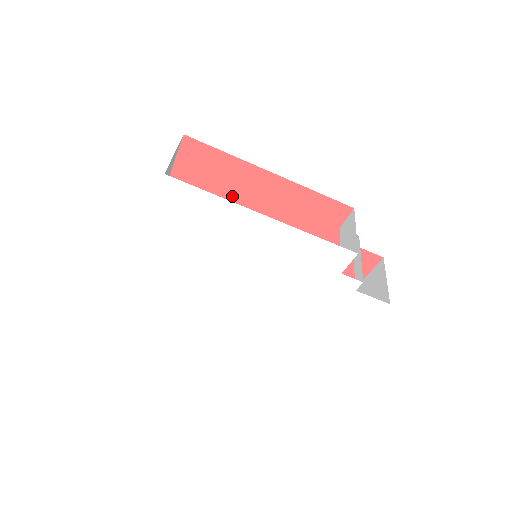
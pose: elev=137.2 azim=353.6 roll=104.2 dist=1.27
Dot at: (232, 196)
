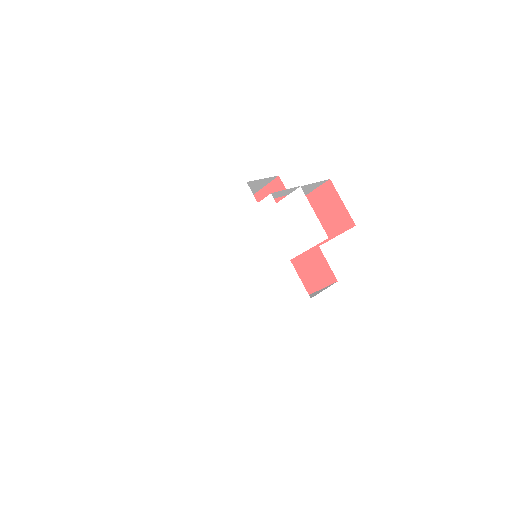
Dot at: occluded
